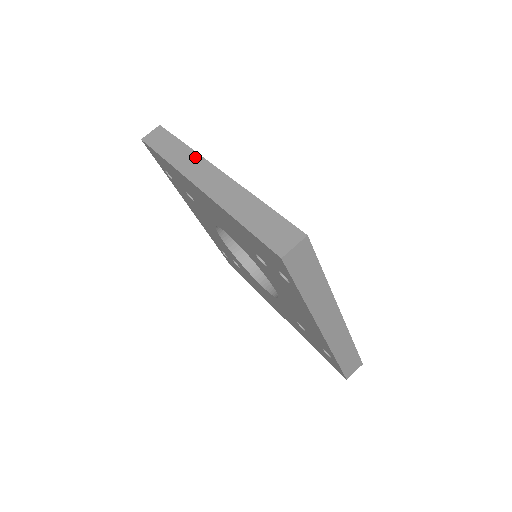
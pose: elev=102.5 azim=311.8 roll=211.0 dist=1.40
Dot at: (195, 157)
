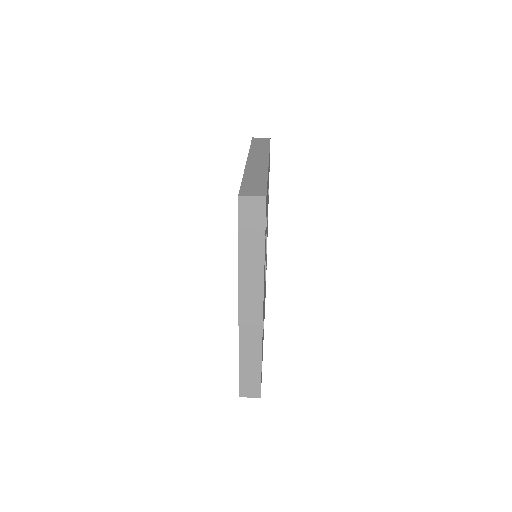
Dot at: (265, 153)
